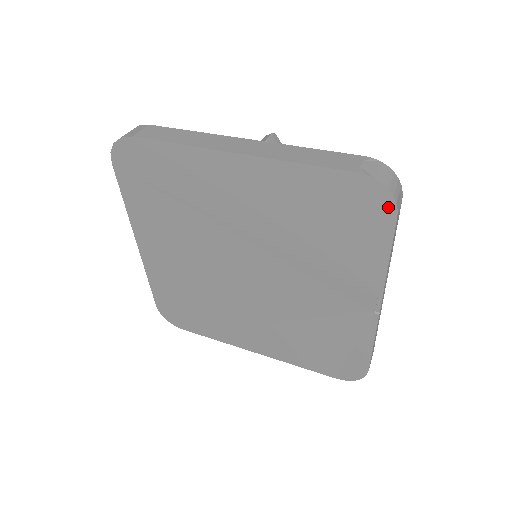
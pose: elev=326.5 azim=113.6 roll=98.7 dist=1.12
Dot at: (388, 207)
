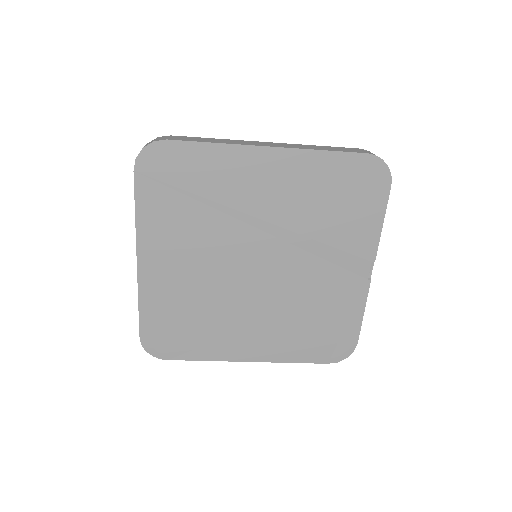
Dot at: (385, 179)
